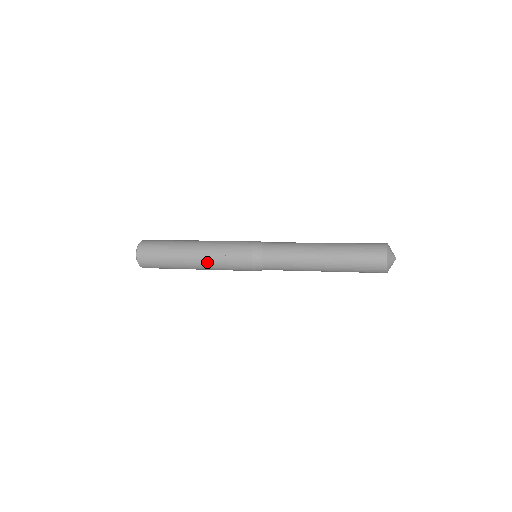
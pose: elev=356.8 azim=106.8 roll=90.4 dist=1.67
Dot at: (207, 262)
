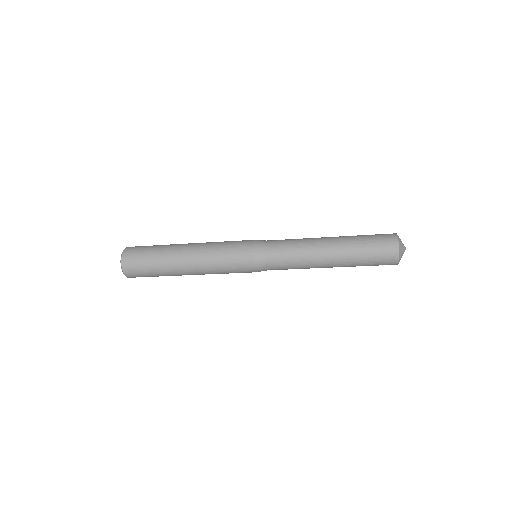
Dot at: (203, 247)
